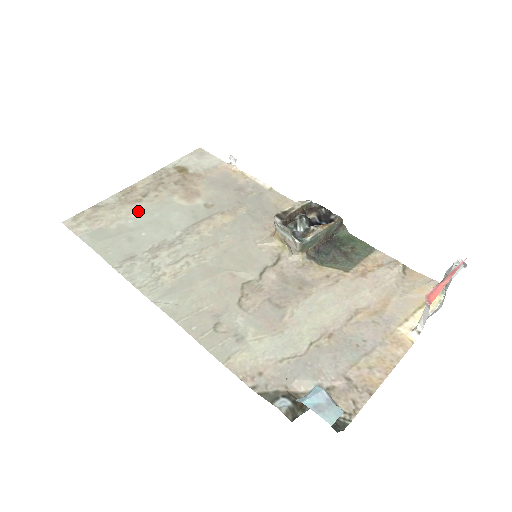
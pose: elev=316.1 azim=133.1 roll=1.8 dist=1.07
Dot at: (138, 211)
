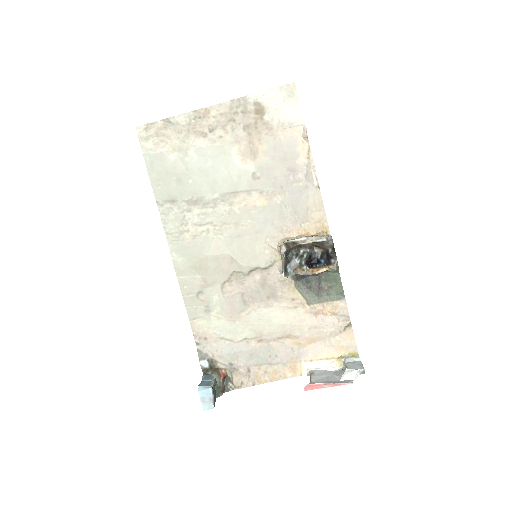
Dot at: (198, 149)
